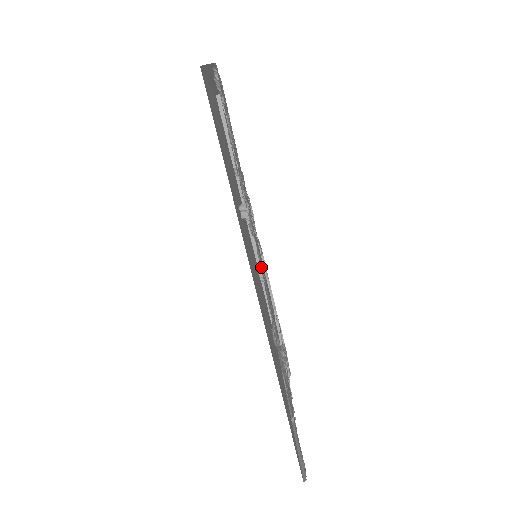
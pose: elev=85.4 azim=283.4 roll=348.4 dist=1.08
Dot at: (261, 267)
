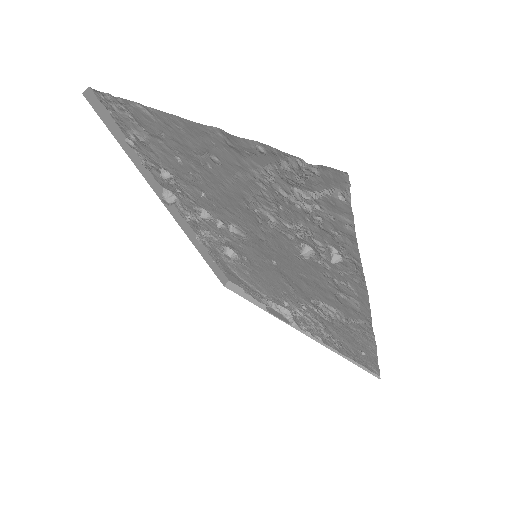
Dot at: (353, 291)
